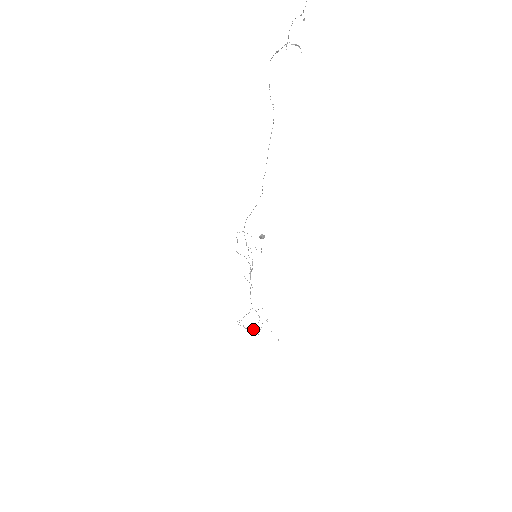
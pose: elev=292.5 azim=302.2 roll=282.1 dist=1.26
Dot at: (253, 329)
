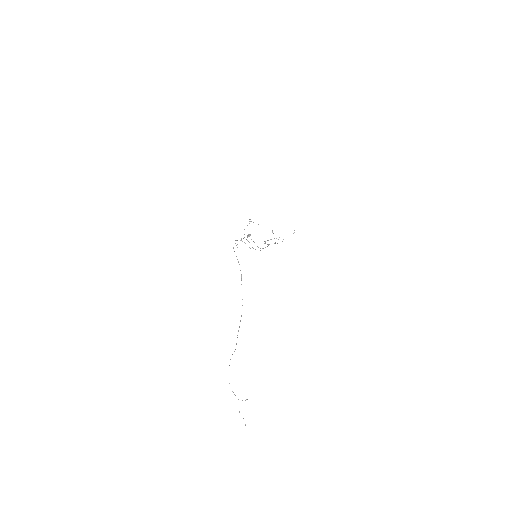
Dot at: occluded
